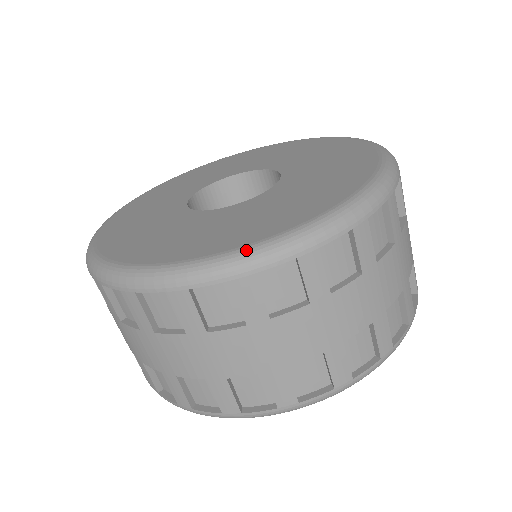
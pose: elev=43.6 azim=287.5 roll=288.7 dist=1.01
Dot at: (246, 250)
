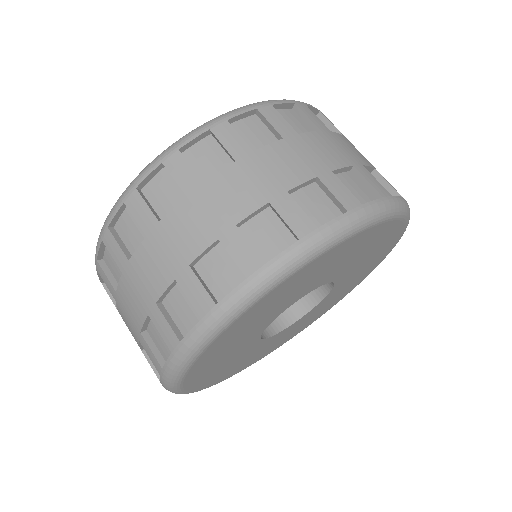
Dot at: (173, 144)
